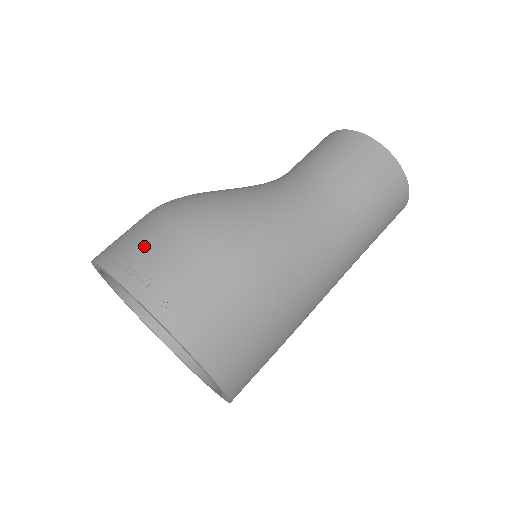
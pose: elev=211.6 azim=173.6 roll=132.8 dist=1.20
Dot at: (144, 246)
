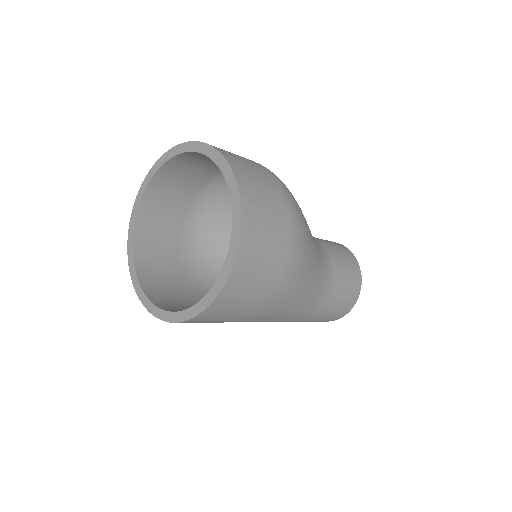
Dot at: (267, 213)
